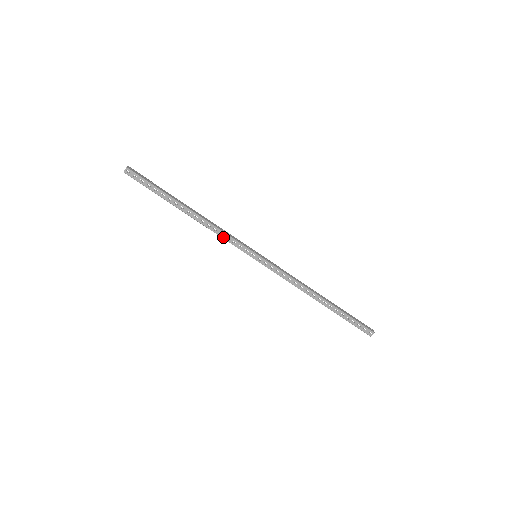
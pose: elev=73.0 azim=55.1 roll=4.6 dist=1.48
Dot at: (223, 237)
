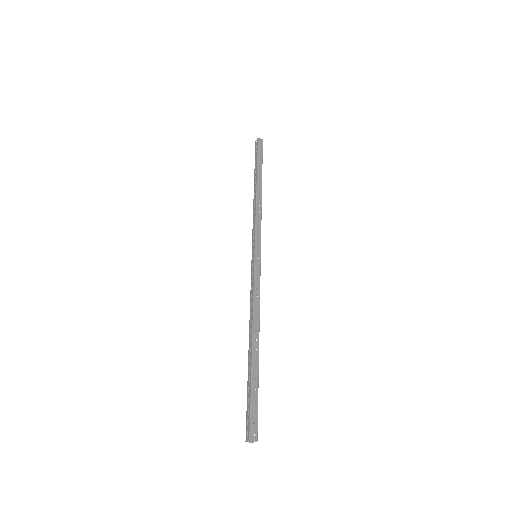
Dot at: (253, 222)
